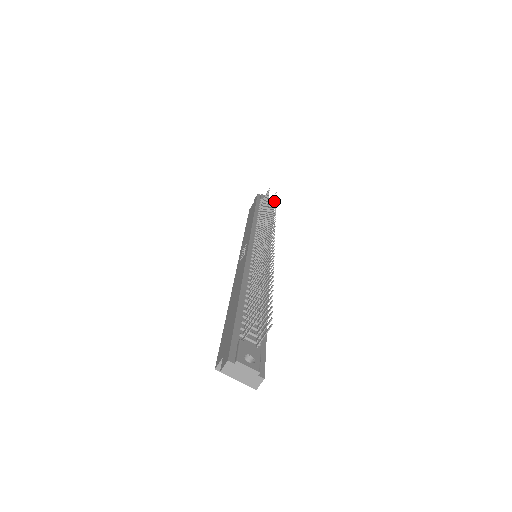
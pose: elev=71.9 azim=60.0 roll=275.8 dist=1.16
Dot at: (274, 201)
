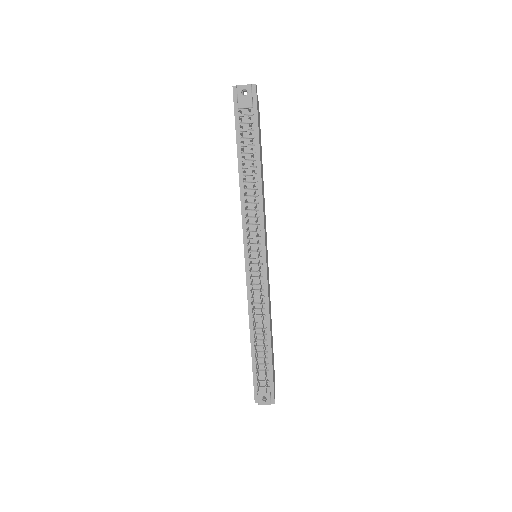
Dot at: occluded
